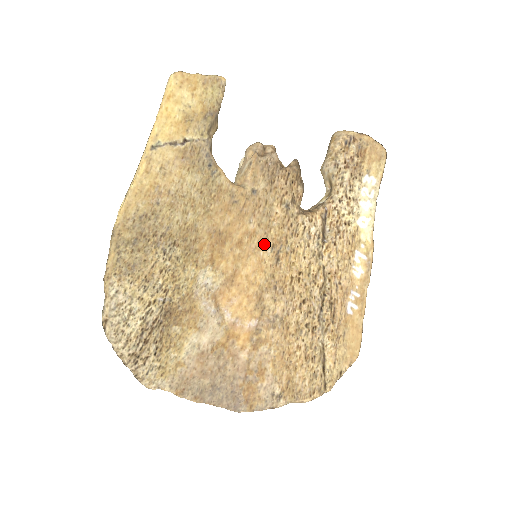
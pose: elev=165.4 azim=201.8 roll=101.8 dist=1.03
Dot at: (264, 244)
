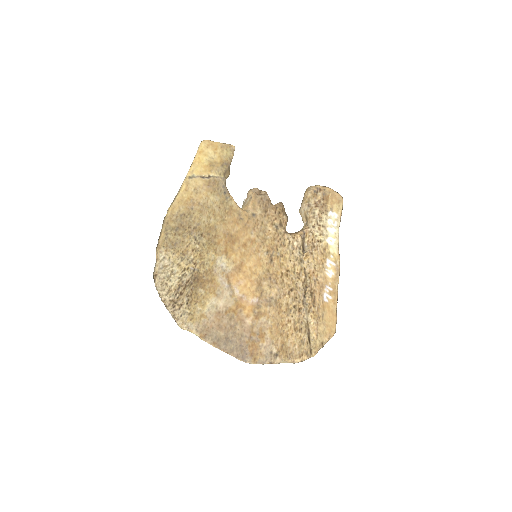
Dot at: (261, 249)
